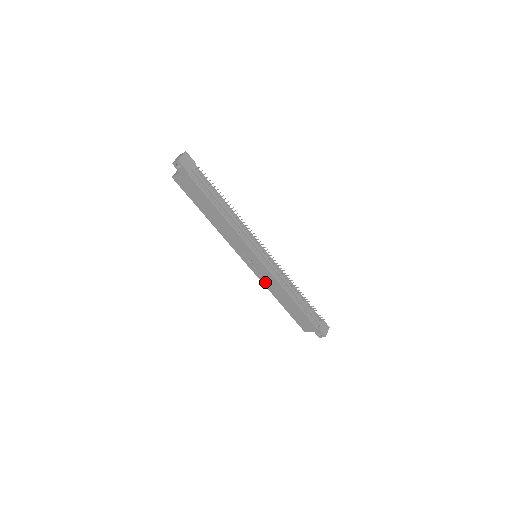
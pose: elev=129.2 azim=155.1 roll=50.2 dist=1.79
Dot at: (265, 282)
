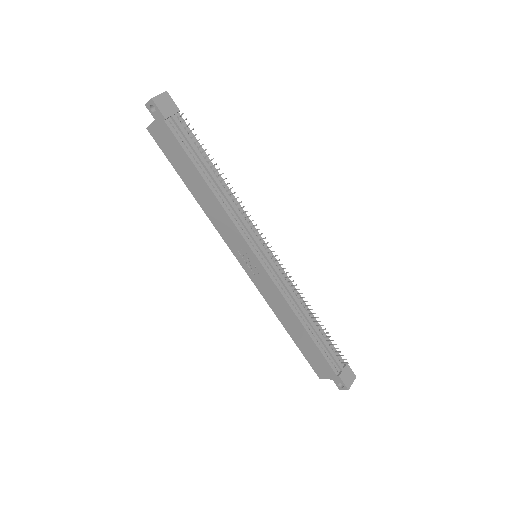
Dot at: (267, 296)
